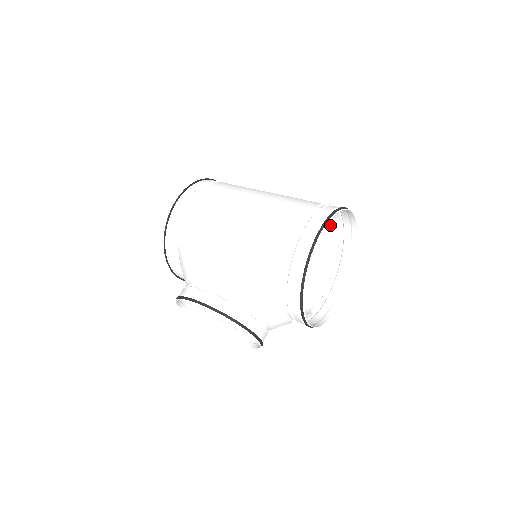
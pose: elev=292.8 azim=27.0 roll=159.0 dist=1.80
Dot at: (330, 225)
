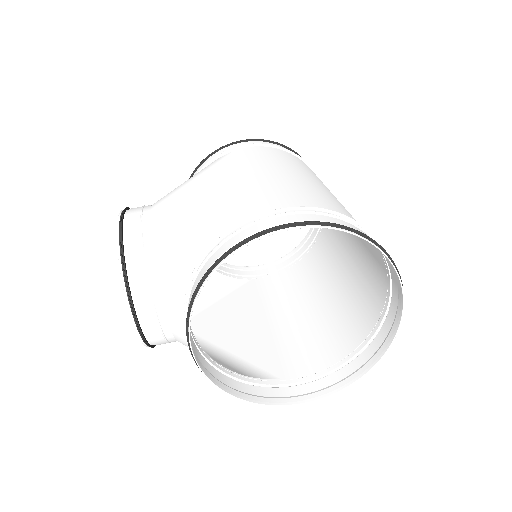
Dot at: (377, 299)
